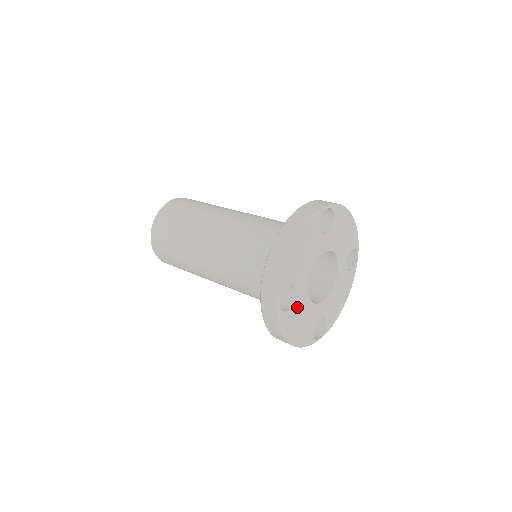
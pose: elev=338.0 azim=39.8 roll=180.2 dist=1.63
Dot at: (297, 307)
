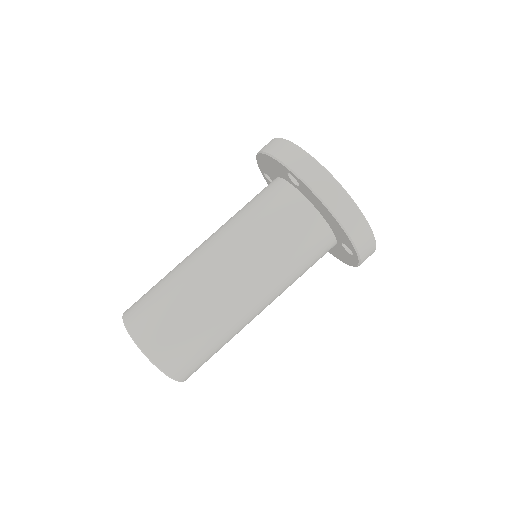
Dot at: occluded
